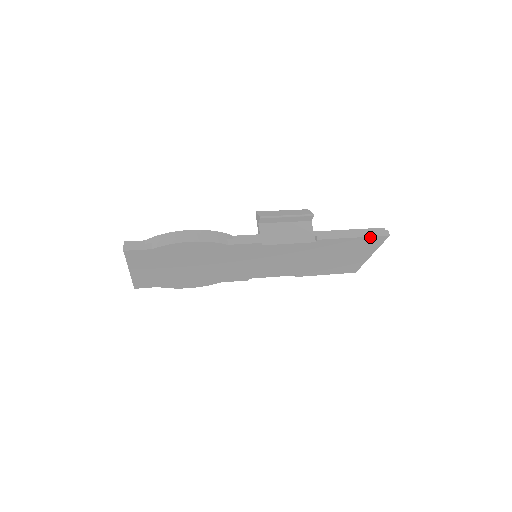
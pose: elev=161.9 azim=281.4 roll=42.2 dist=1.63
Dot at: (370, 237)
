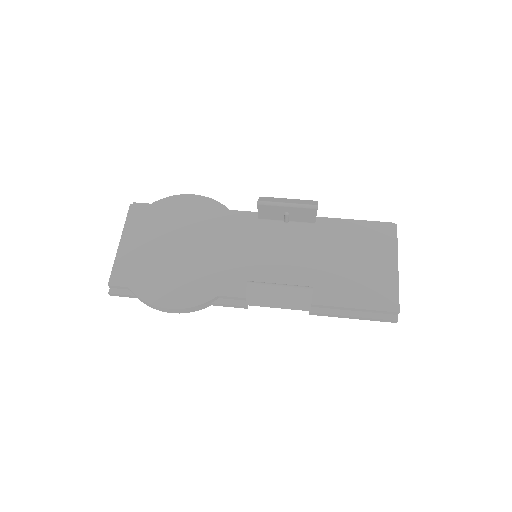
Dot at: (373, 319)
